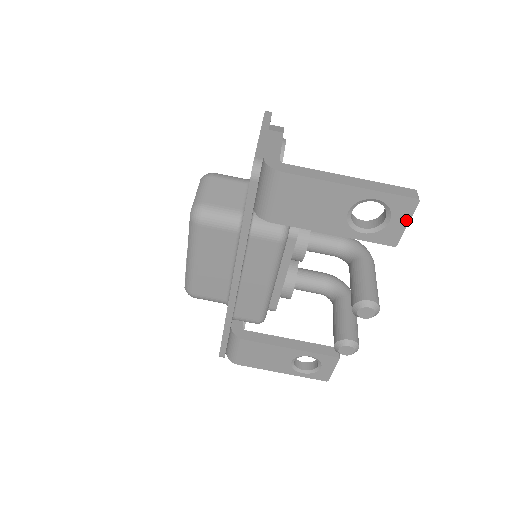
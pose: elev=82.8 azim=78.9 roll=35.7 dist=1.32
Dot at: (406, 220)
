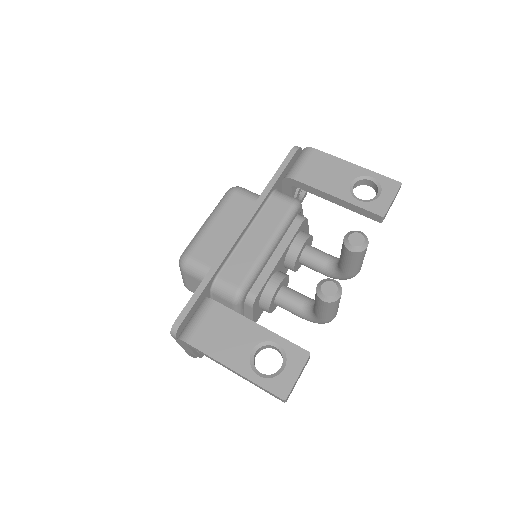
Dot at: (392, 196)
